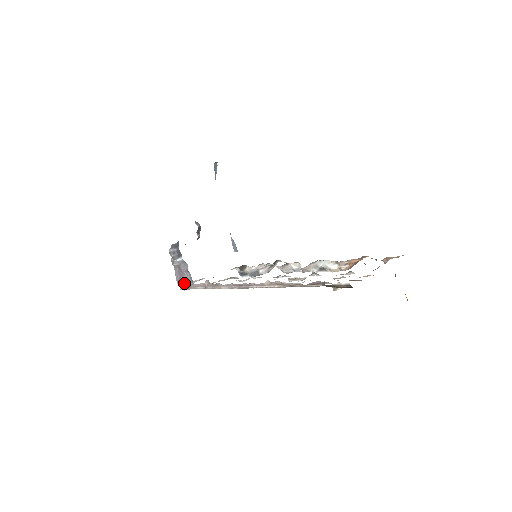
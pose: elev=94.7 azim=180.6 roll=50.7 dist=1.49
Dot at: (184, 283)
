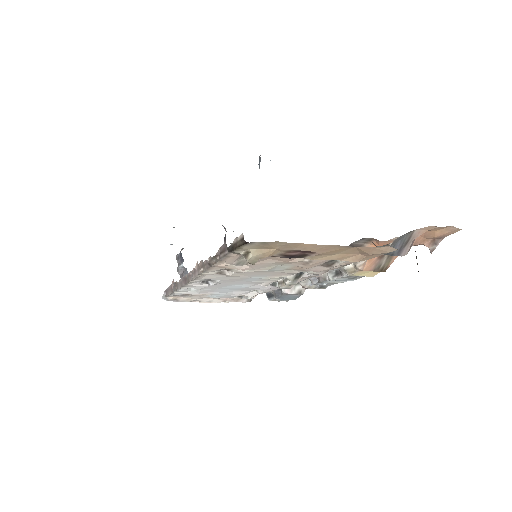
Dot at: occluded
